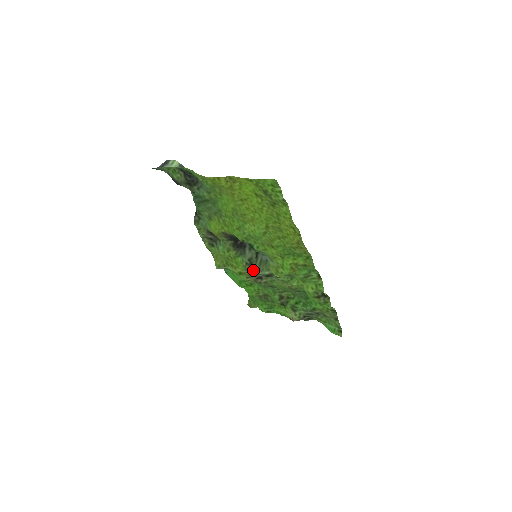
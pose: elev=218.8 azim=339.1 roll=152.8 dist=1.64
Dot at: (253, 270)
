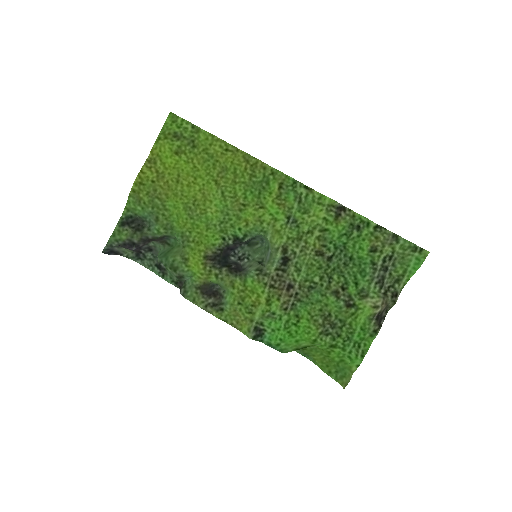
Dot at: (270, 277)
